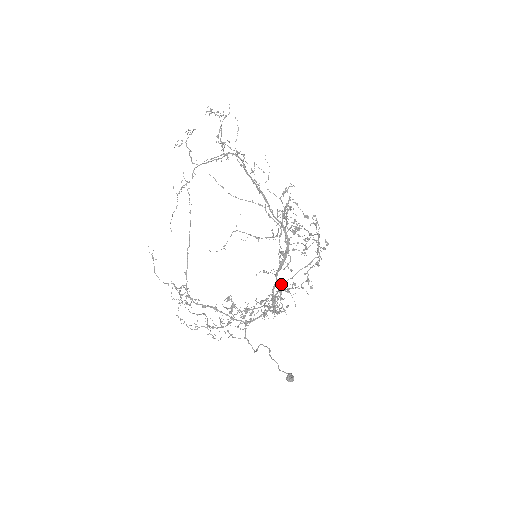
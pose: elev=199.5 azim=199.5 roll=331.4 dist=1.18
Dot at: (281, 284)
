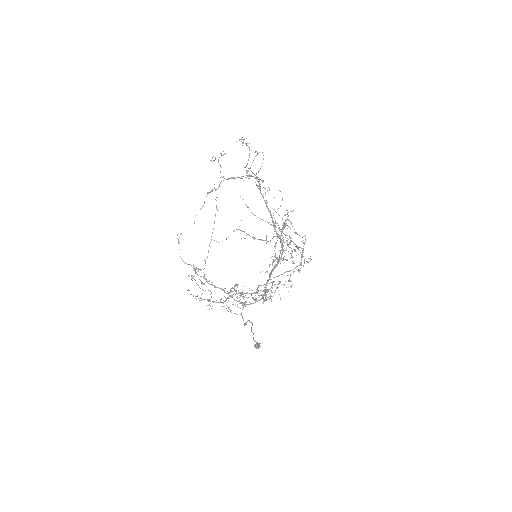
Dot at: (272, 281)
